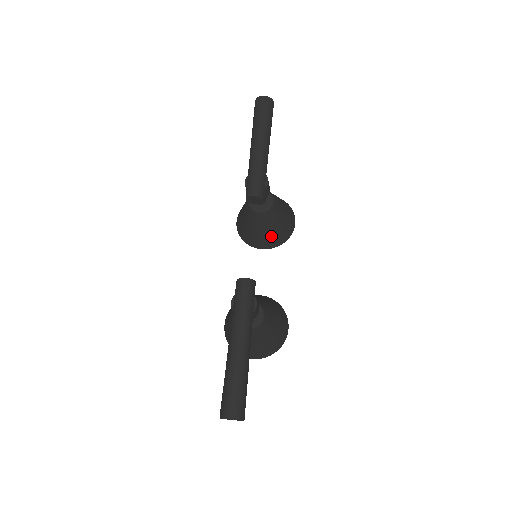
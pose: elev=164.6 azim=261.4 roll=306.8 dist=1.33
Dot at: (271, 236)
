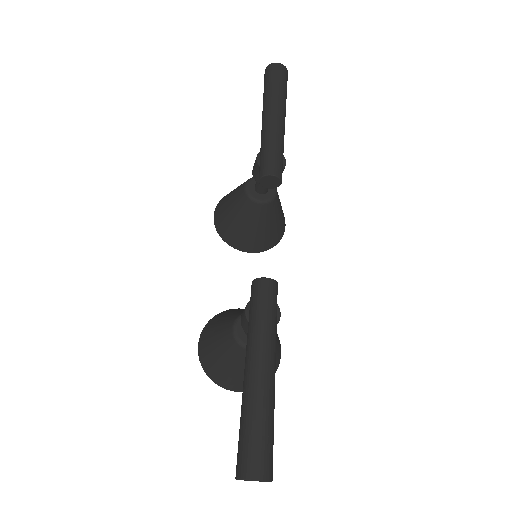
Dot at: (263, 236)
